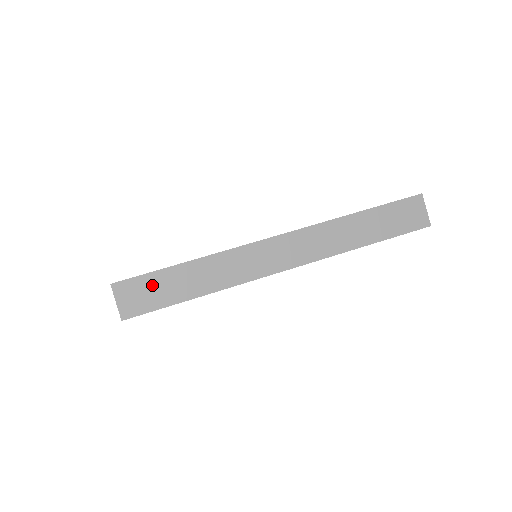
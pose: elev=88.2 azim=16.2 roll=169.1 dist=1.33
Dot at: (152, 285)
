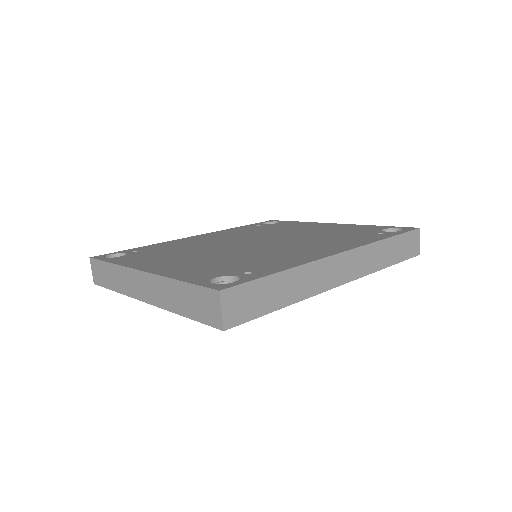
Dot at: (253, 294)
